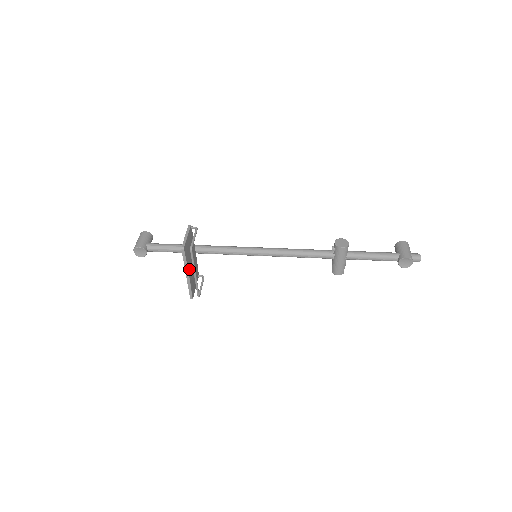
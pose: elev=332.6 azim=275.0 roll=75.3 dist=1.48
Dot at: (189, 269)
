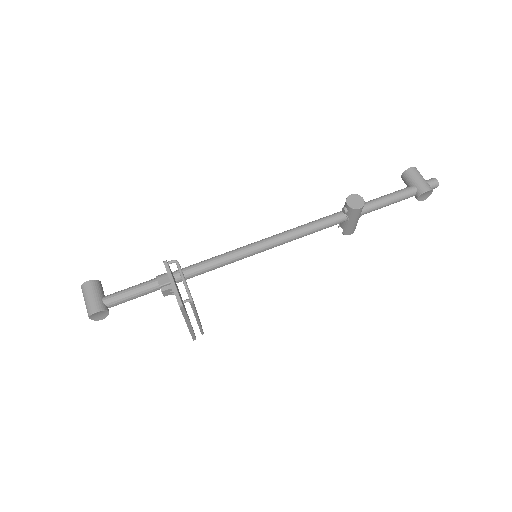
Dot at: occluded
